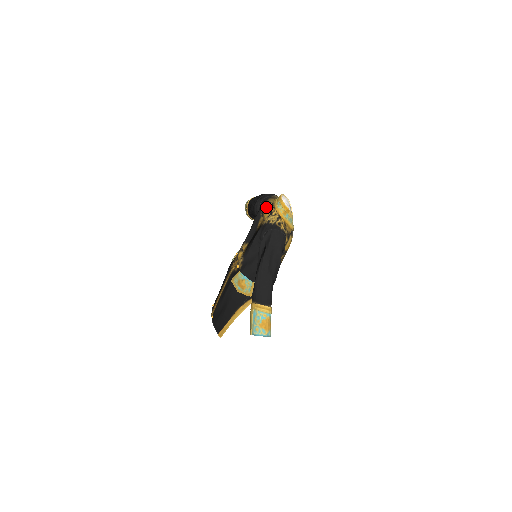
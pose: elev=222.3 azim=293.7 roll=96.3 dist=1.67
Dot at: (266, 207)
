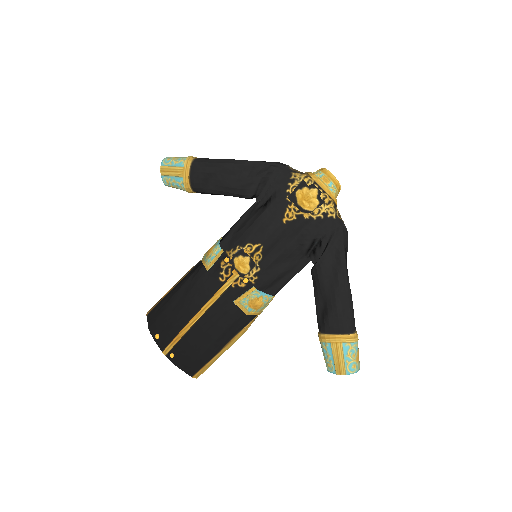
Dot at: (300, 190)
